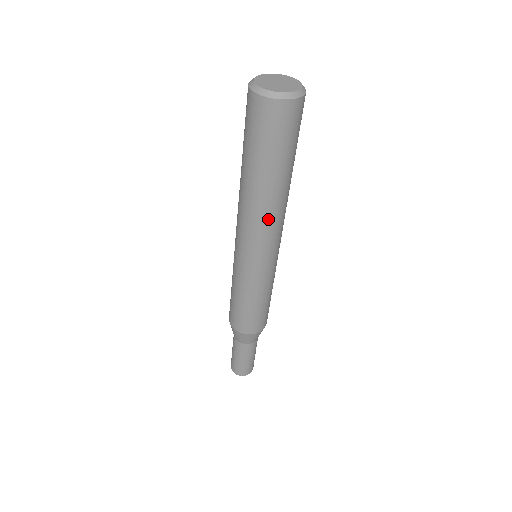
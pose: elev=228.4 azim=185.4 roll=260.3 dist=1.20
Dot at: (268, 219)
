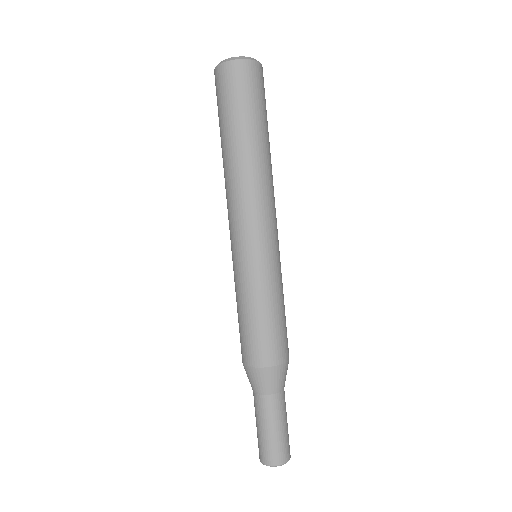
Dot at: (258, 184)
